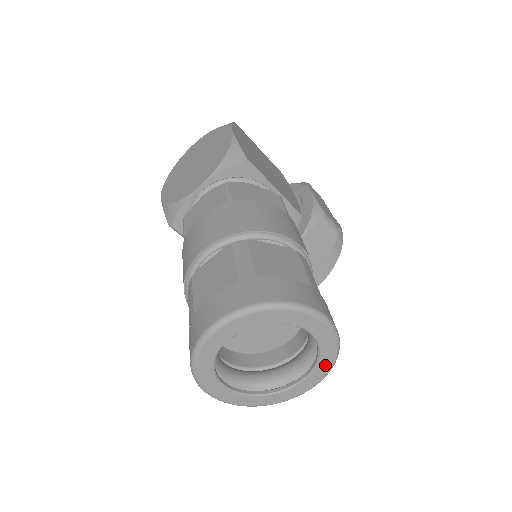
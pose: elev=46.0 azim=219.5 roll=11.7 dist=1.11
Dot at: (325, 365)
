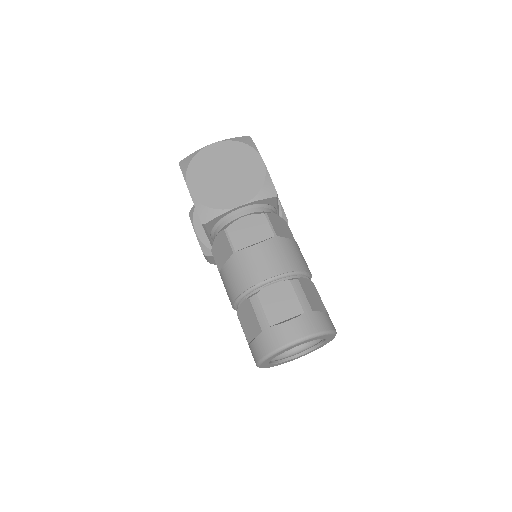
Dot at: (316, 349)
